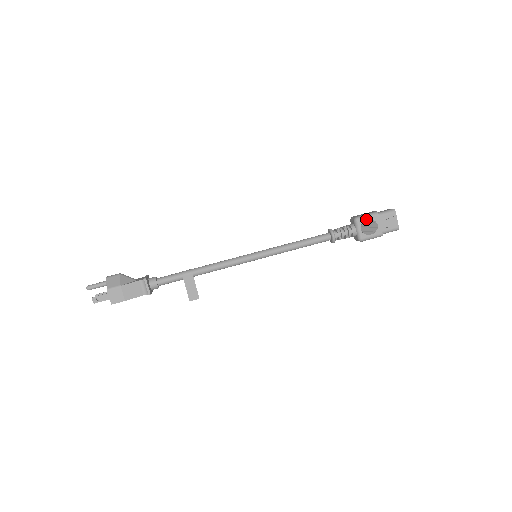
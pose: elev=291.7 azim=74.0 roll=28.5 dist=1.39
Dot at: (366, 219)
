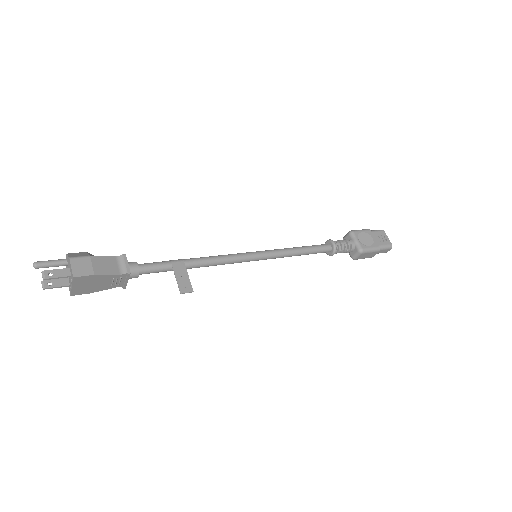
Dot at: (360, 232)
